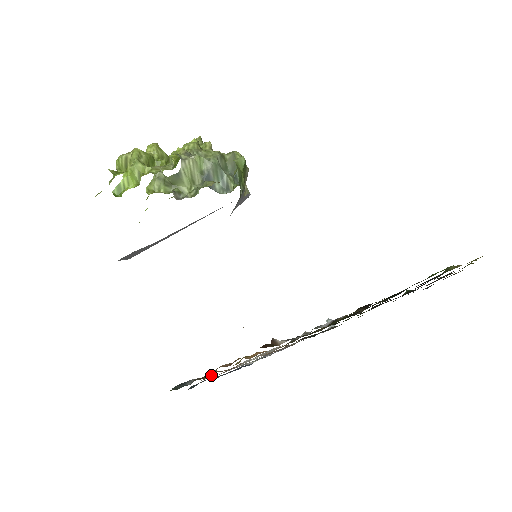
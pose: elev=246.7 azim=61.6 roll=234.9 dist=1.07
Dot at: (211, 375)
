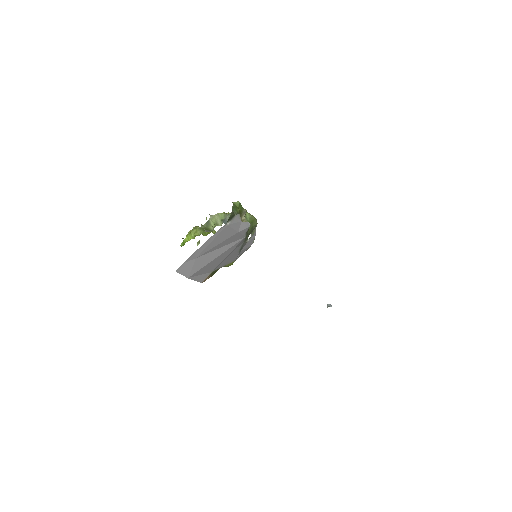
Dot at: occluded
